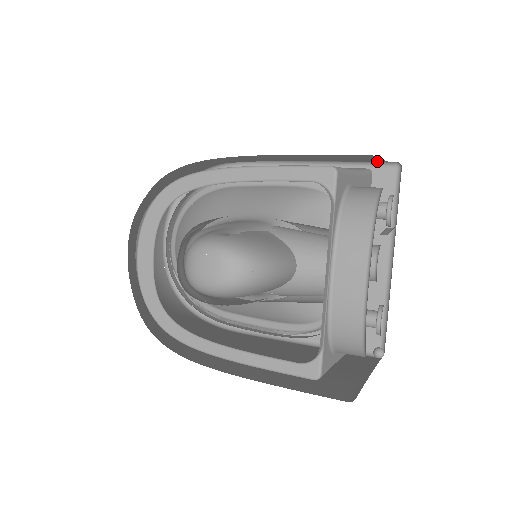
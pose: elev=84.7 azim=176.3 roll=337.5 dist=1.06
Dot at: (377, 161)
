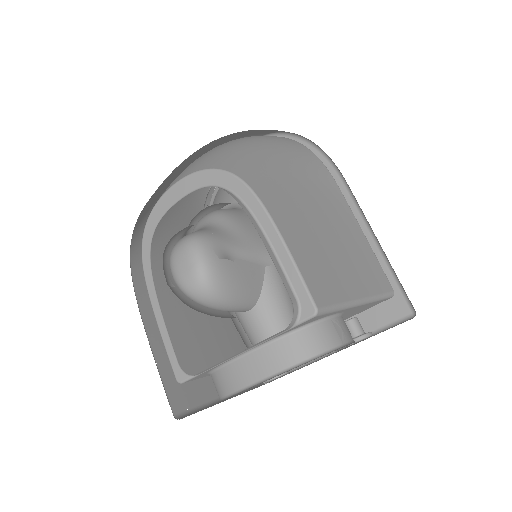
Dot at: occluded
